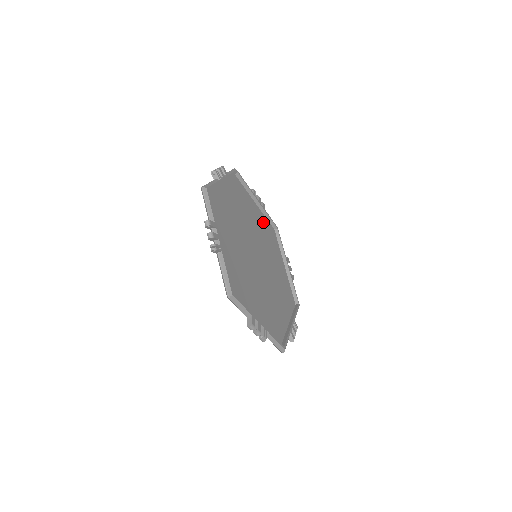
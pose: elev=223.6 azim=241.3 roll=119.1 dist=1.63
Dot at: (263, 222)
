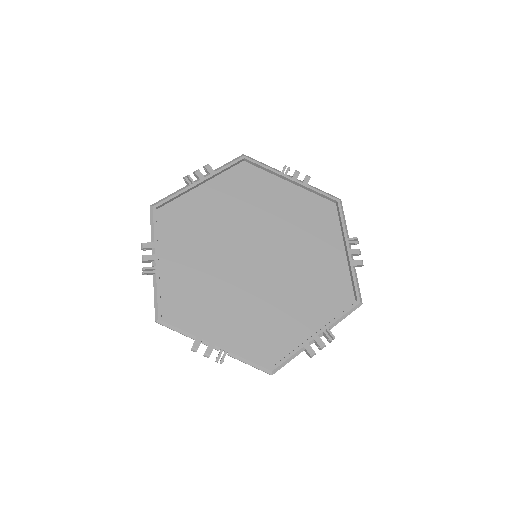
Dot at: (302, 202)
